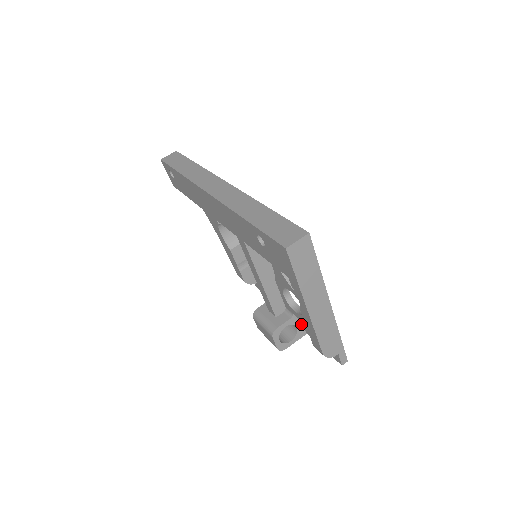
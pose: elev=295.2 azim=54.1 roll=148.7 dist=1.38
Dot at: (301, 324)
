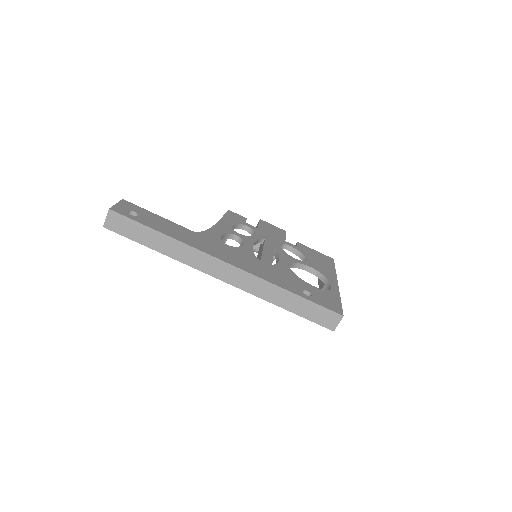
Dot at: occluded
